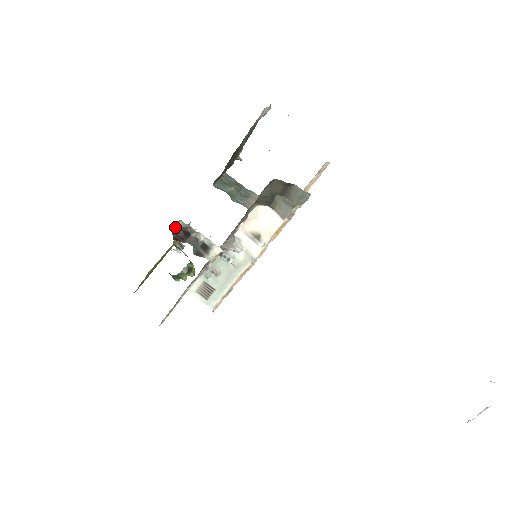
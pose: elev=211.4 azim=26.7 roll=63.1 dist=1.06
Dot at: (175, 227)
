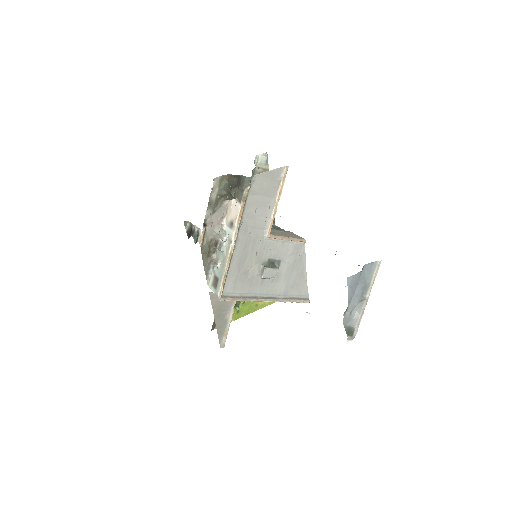
Dot at: (187, 228)
